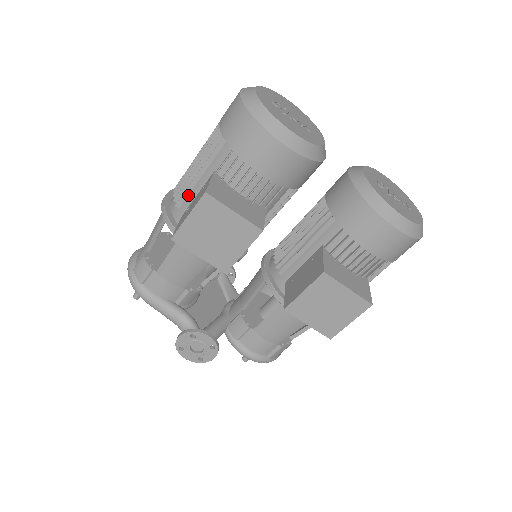
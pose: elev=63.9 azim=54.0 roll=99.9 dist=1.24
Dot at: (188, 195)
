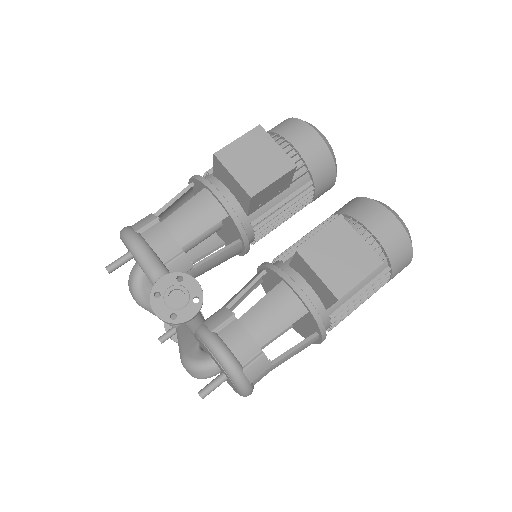
Dot at: occluded
